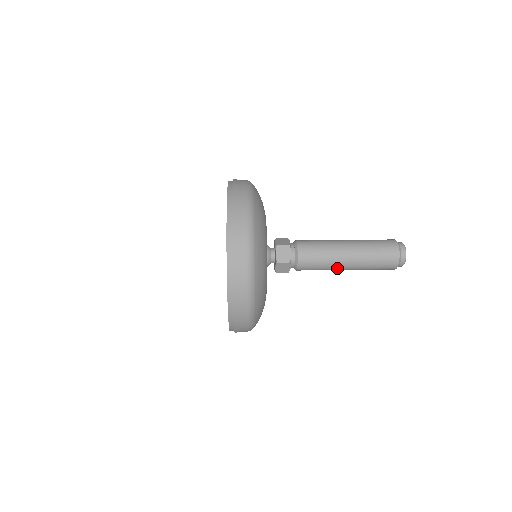
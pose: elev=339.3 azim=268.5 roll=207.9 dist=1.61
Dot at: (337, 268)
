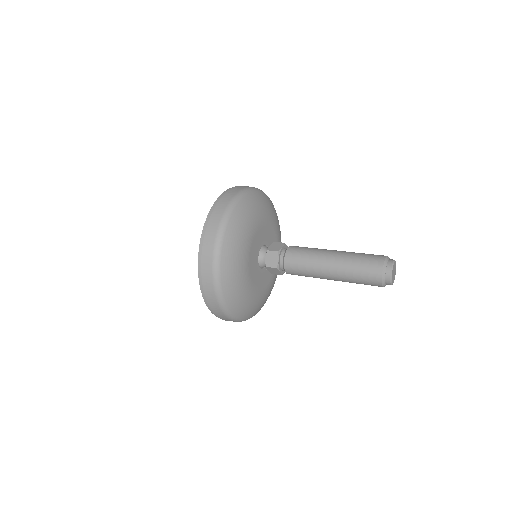
Dot at: (323, 278)
